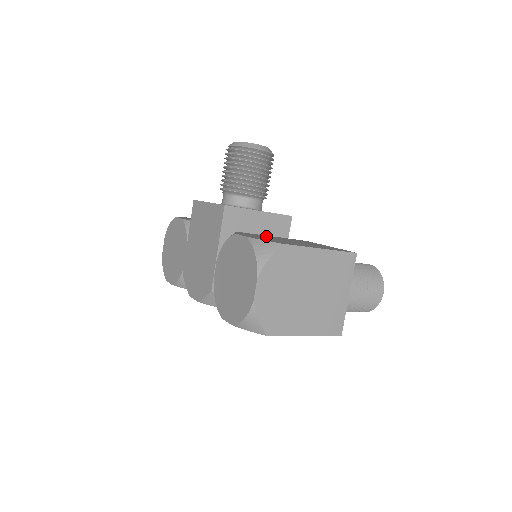
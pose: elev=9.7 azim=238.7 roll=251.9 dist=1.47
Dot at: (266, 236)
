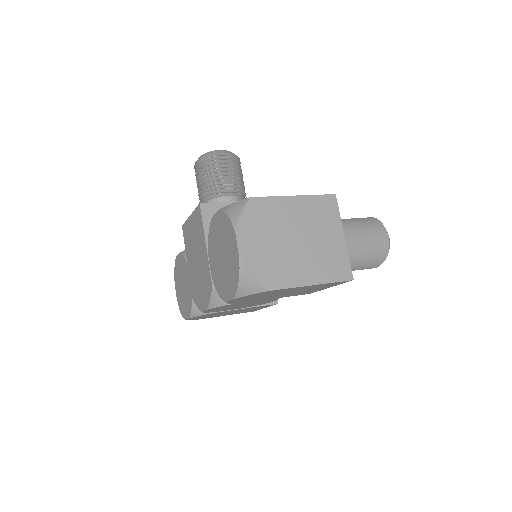
Dot at: occluded
